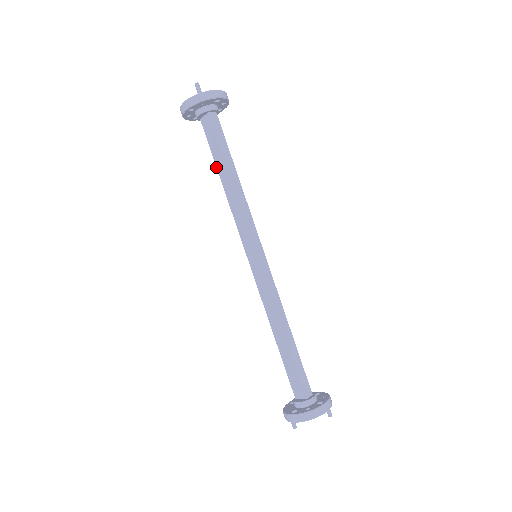
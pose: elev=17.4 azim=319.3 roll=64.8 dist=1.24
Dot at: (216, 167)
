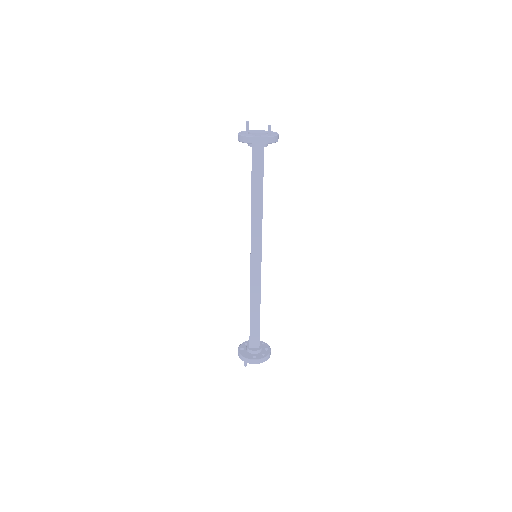
Dot at: (251, 187)
